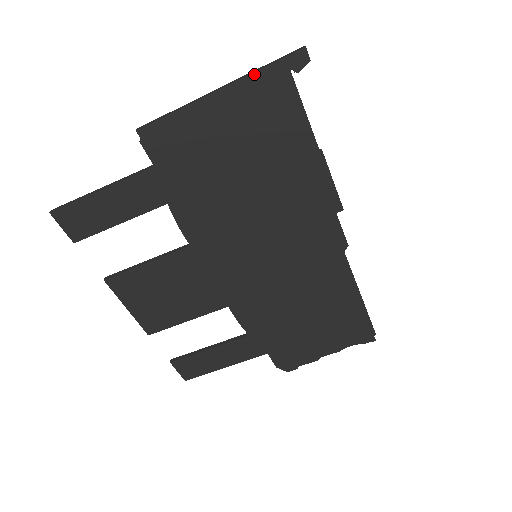
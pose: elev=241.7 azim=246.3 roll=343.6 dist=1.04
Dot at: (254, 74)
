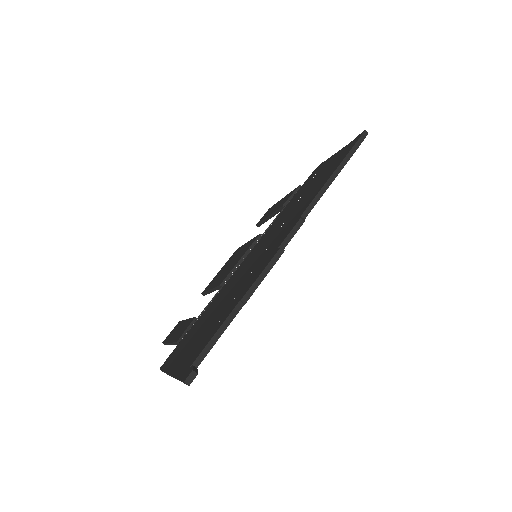
Dot at: occluded
